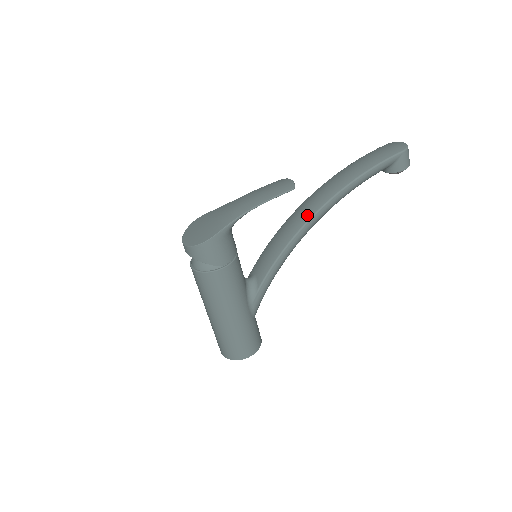
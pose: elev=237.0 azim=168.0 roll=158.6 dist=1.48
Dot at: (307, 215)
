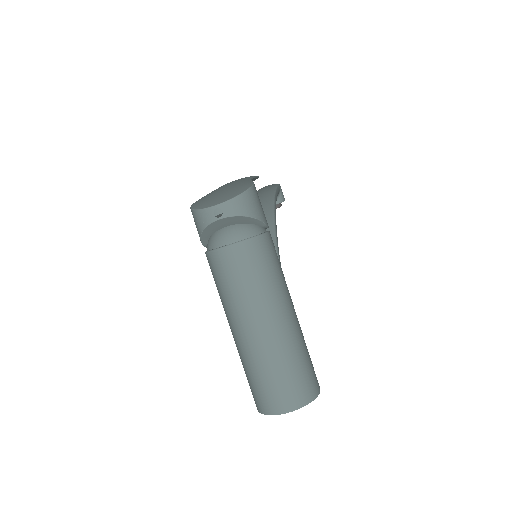
Dot at: (268, 215)
